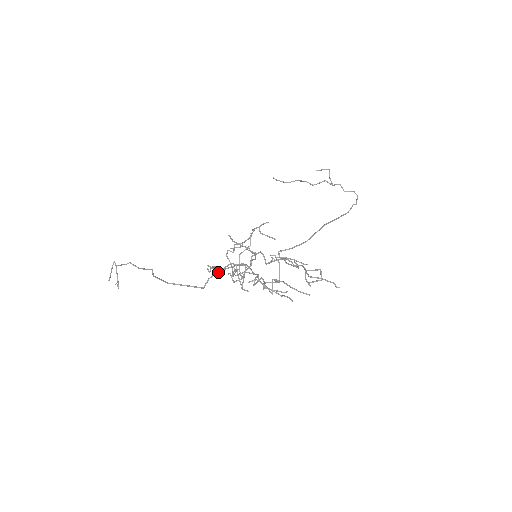
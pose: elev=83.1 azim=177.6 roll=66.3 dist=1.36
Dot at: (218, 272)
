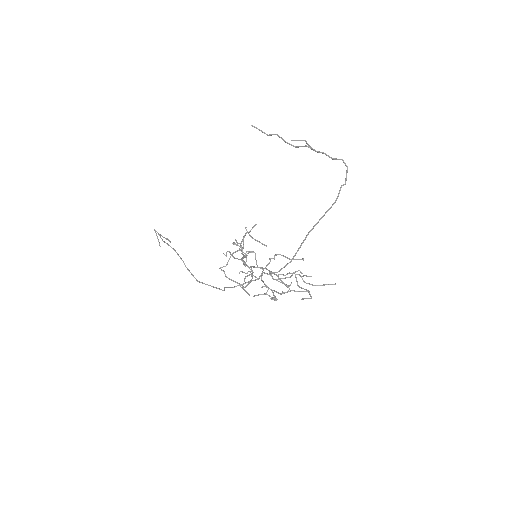
Dot at: occluded
